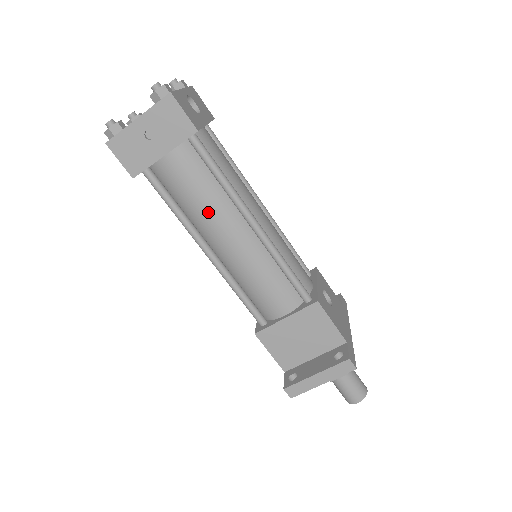
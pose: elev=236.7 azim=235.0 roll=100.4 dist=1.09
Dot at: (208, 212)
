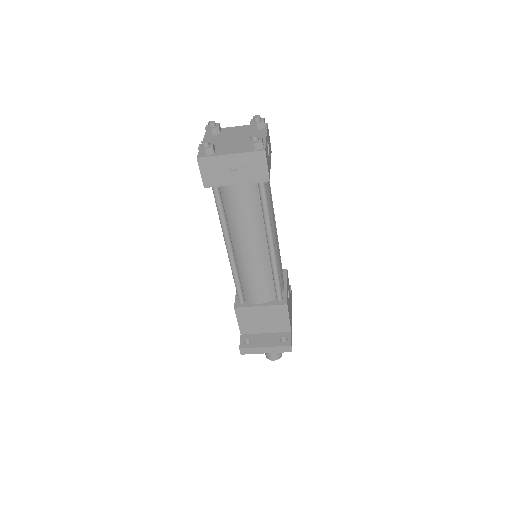
Dot at: (245, 228)
